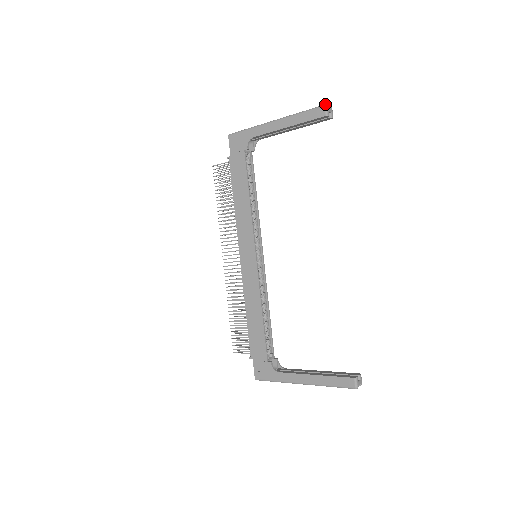
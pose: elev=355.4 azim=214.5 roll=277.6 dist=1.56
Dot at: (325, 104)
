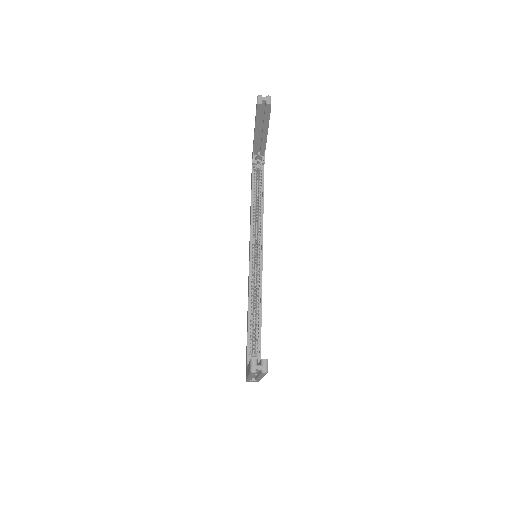
Dot at: (258, 95)
